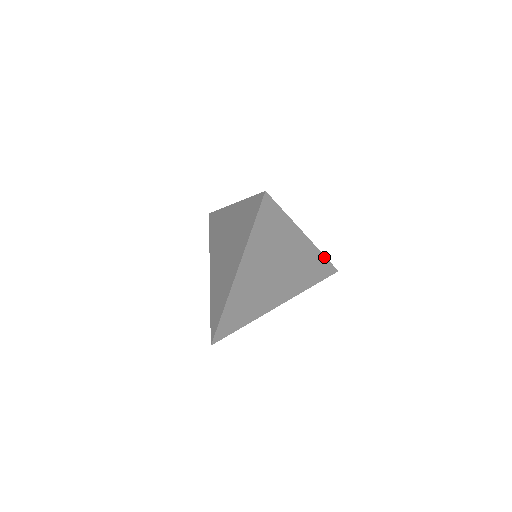
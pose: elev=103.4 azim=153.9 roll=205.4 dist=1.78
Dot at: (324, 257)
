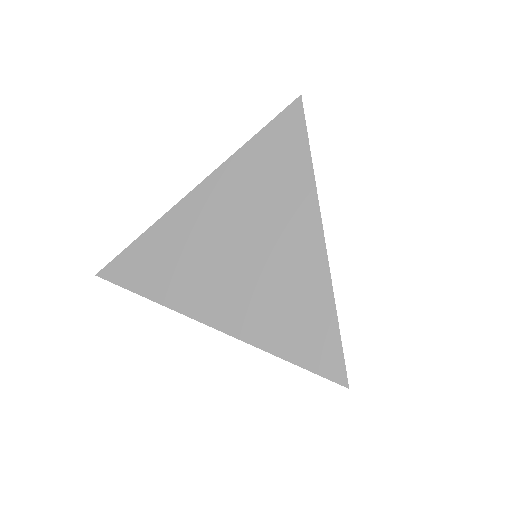
Dot at: (335, 316)
